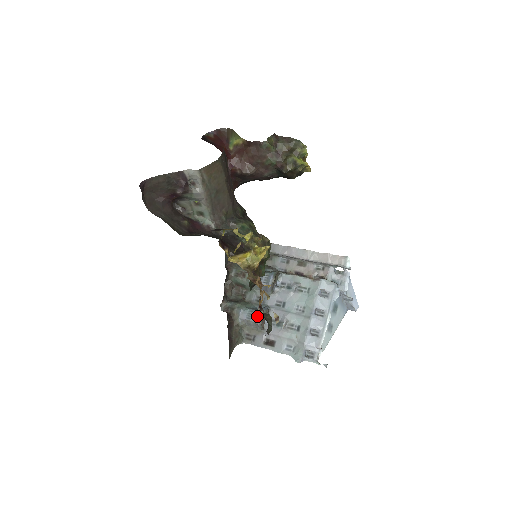
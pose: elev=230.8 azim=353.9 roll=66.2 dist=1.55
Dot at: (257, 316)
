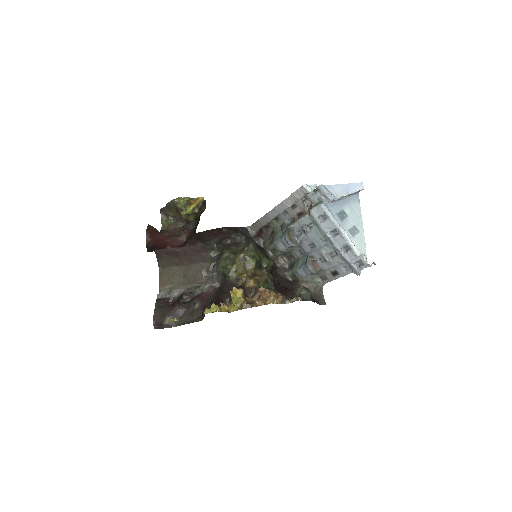
Dot at: (308, 269)
